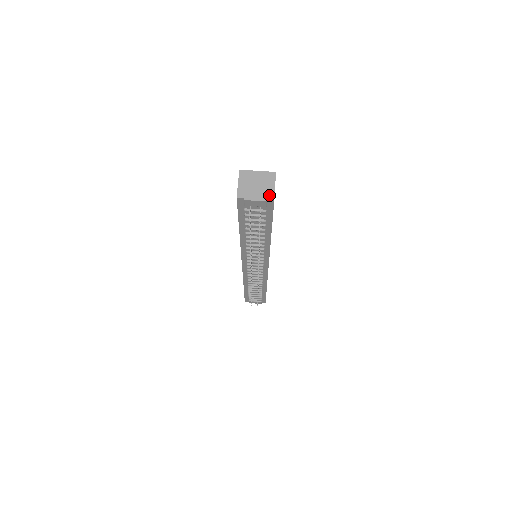
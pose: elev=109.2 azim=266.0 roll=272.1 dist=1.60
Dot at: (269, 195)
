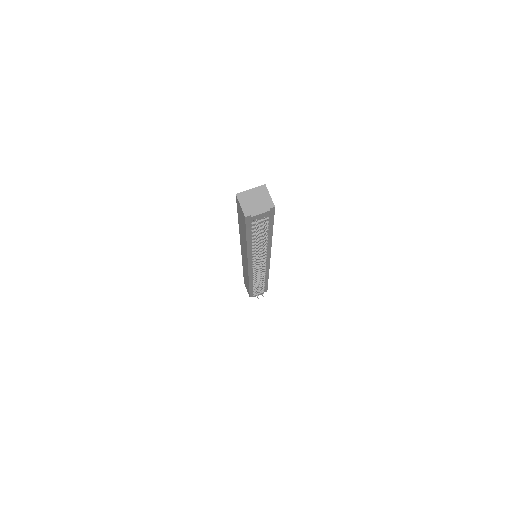
Dot at: (269, 205)
